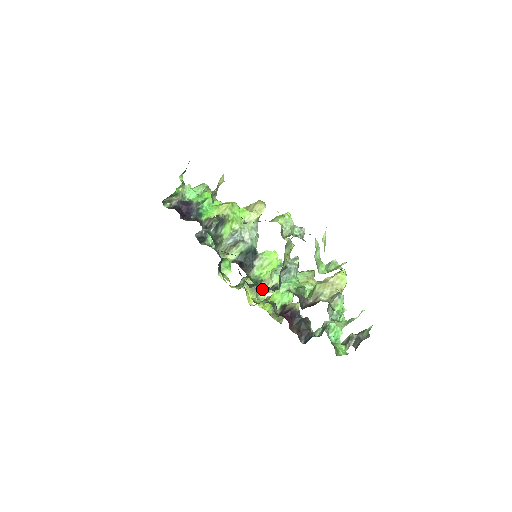
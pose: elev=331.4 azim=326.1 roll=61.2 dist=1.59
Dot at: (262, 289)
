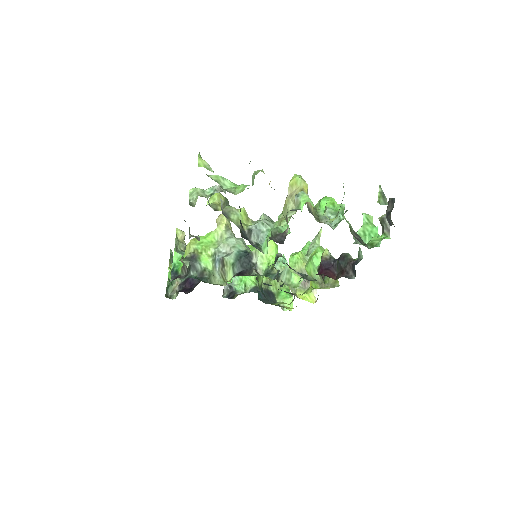
Dot at: (277, 274)
